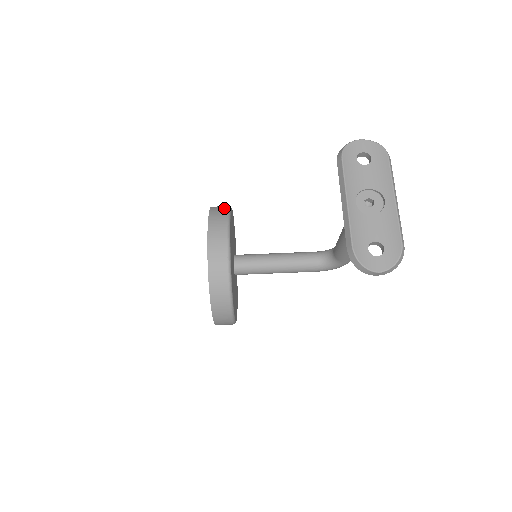
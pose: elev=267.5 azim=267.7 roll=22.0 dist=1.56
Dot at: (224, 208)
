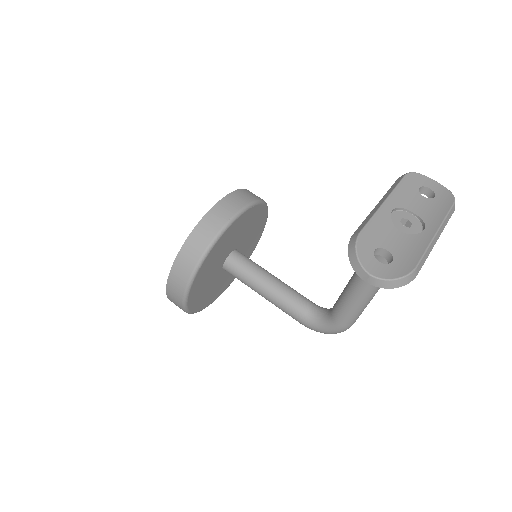
Dot at: occluded
